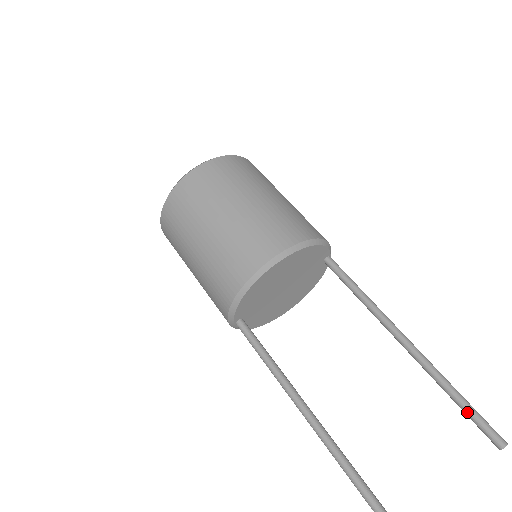
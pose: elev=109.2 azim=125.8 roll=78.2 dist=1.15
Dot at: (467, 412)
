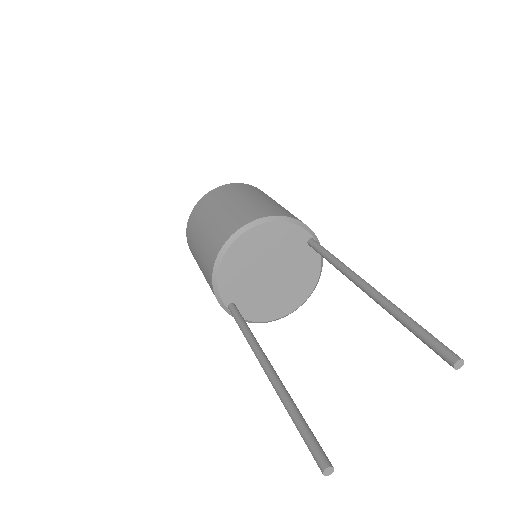
Dot at: (418, 336)
